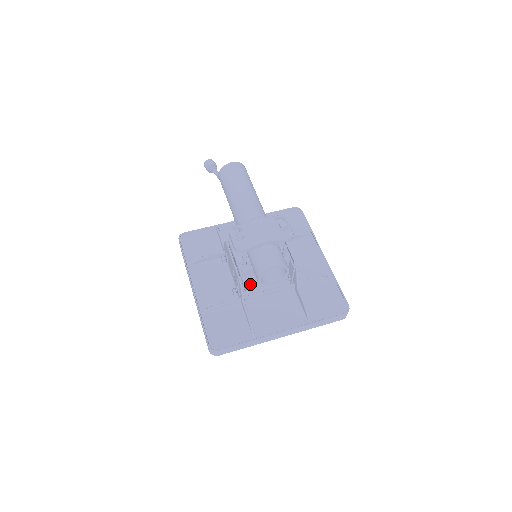
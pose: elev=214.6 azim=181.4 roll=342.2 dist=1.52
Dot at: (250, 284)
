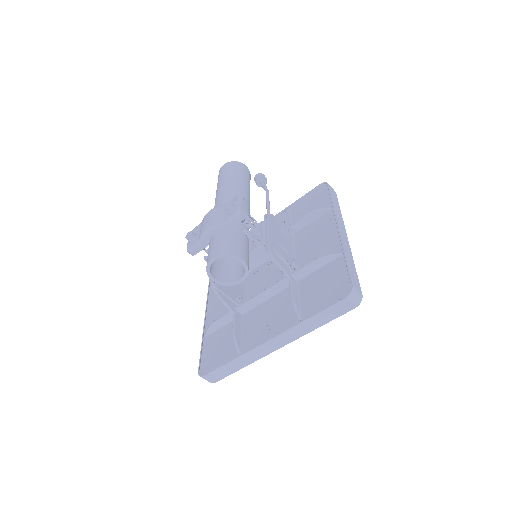
Dot at: (254, 291)
